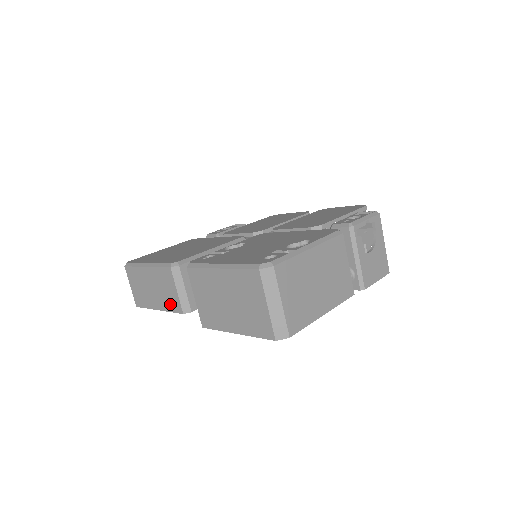
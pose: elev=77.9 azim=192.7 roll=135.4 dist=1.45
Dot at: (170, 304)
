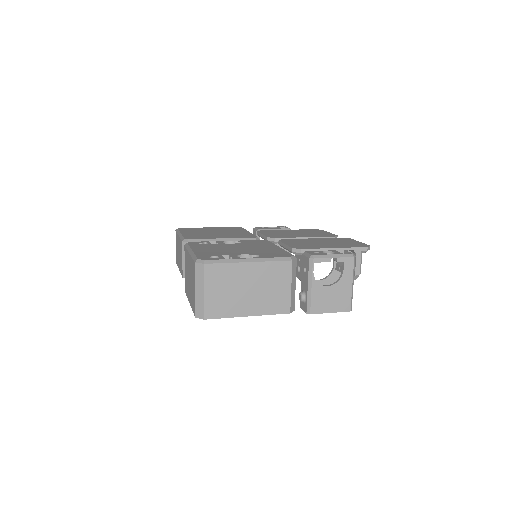
Dot at: (181, 268)
